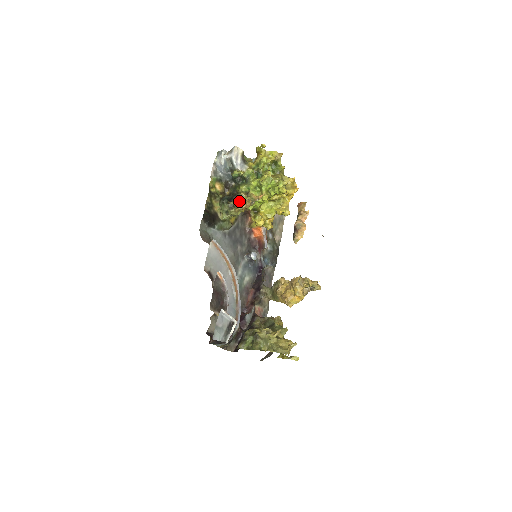
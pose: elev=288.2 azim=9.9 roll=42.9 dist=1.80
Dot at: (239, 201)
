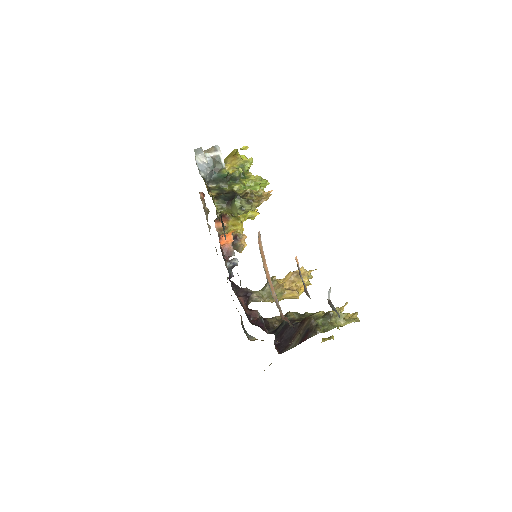
Dot at: (255, 195)
